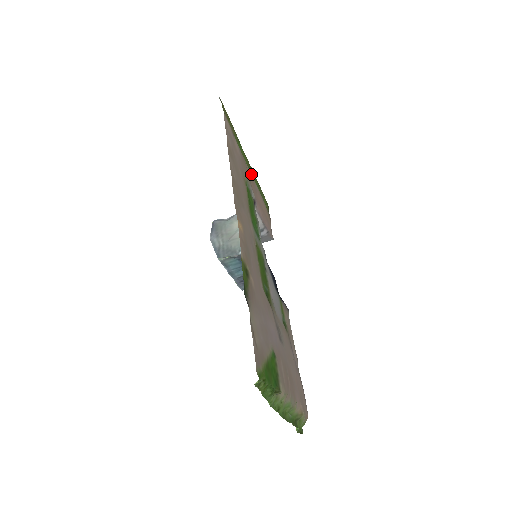
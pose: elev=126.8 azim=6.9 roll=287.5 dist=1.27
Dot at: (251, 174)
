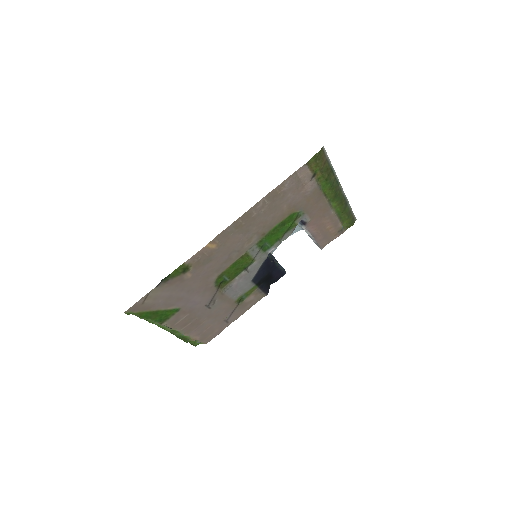
Dot at: (329, 204)
